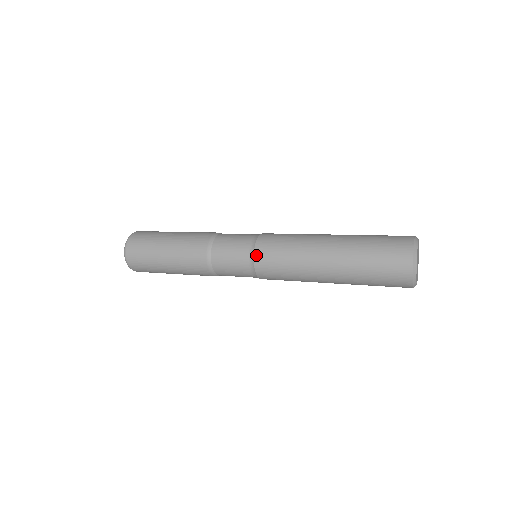
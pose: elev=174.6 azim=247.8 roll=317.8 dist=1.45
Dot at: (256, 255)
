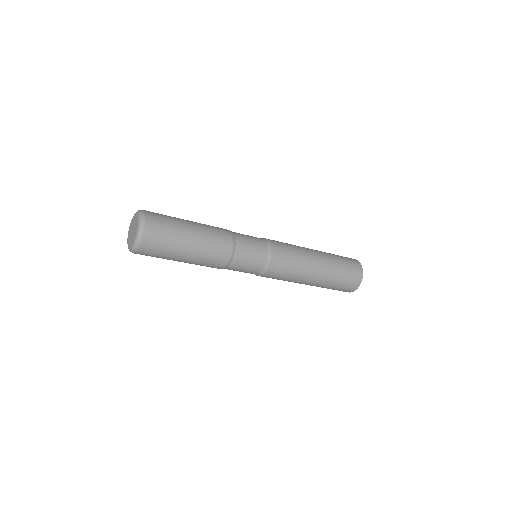
Dot at: (273, 253)
